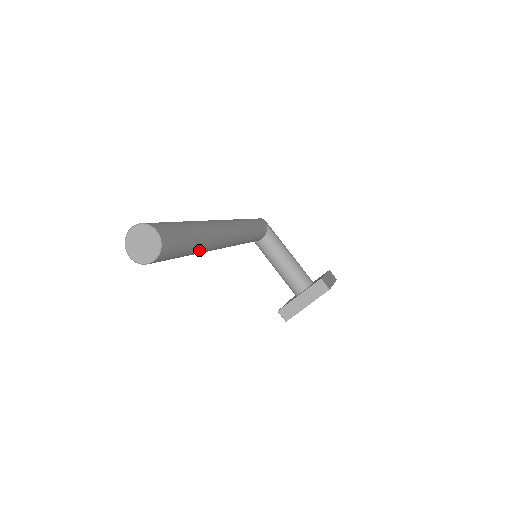
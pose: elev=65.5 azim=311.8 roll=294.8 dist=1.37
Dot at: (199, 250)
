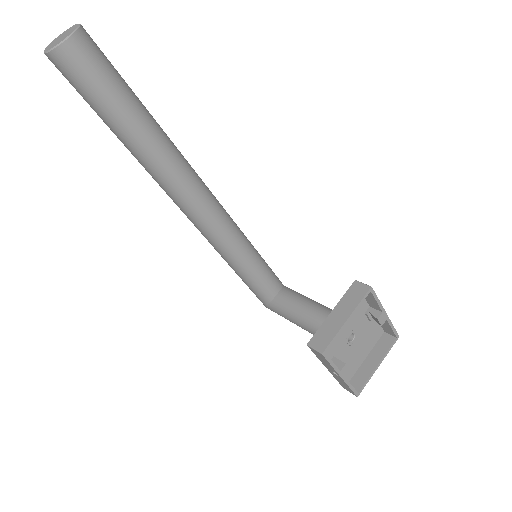
Dot at: (149, 132)
